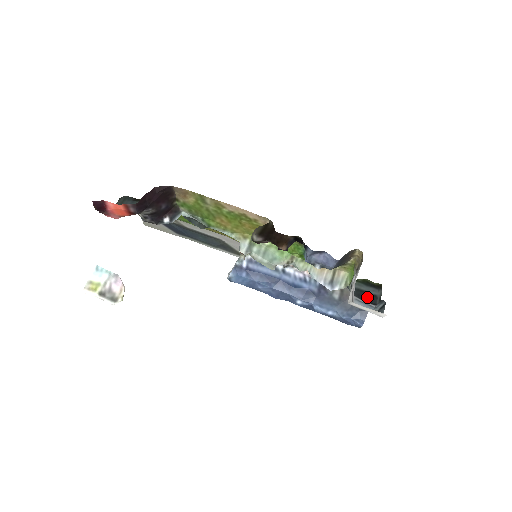
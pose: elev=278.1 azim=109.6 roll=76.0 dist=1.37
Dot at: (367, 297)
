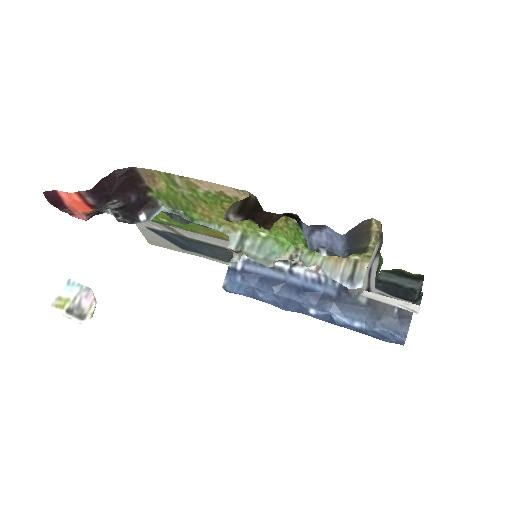
Dot at: (400, 291)
